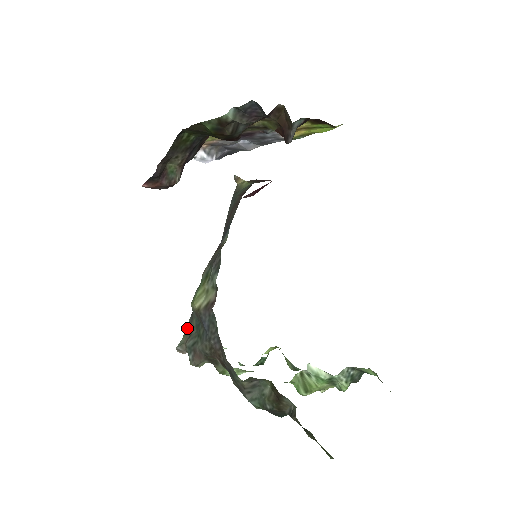
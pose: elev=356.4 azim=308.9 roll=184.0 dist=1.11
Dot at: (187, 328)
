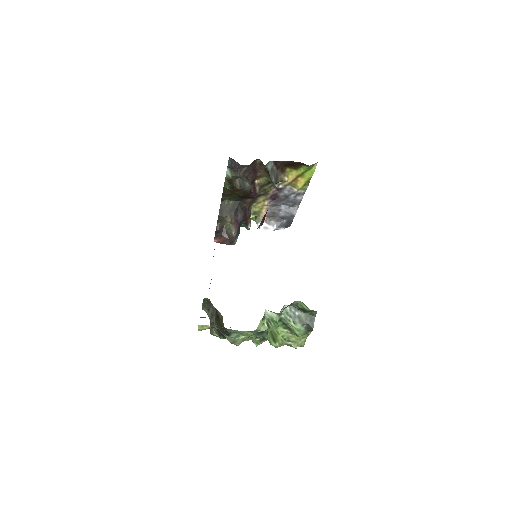
Dot at: occluded
